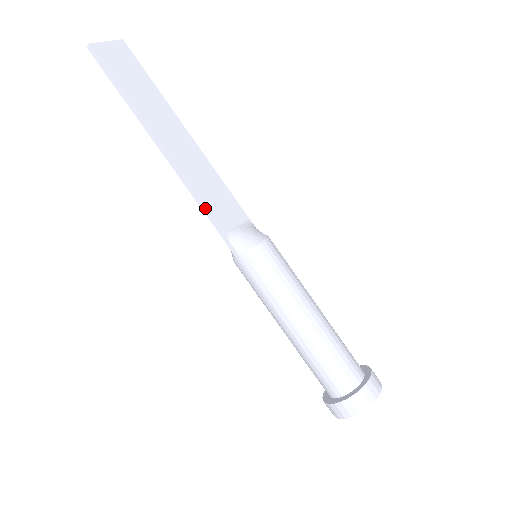
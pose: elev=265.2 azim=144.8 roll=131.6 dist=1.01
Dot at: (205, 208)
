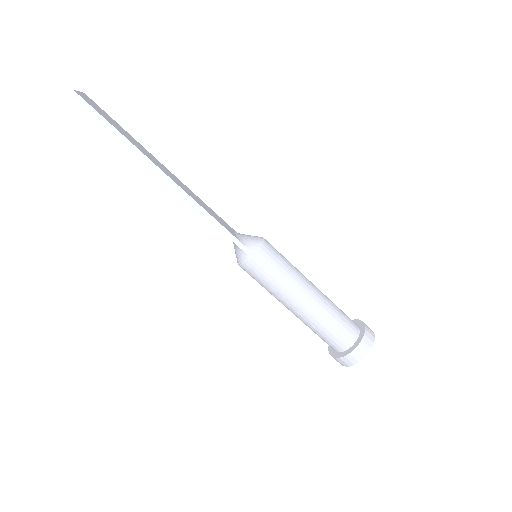
Dot at: (216, 220)
